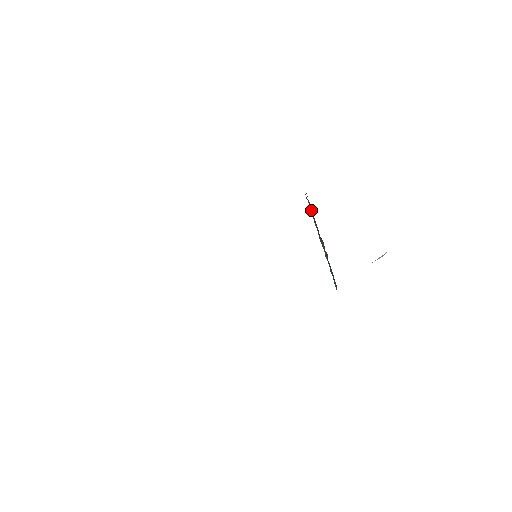
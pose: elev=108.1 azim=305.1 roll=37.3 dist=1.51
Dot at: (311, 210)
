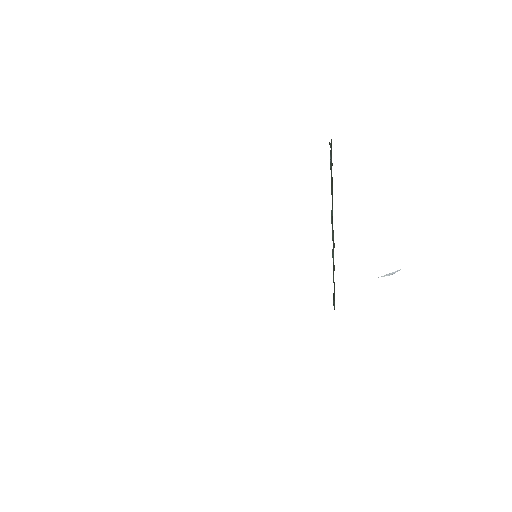
Dot at: (331, 170)
